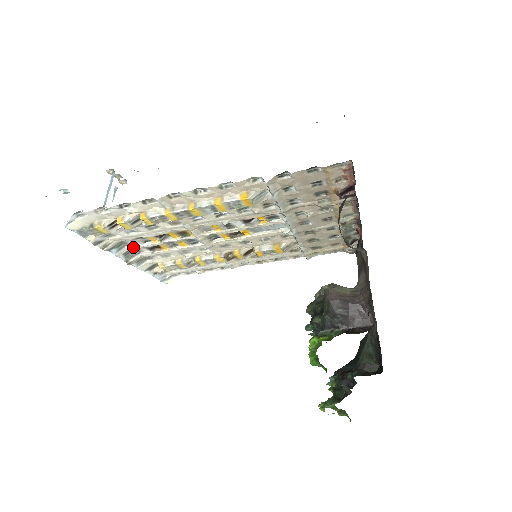
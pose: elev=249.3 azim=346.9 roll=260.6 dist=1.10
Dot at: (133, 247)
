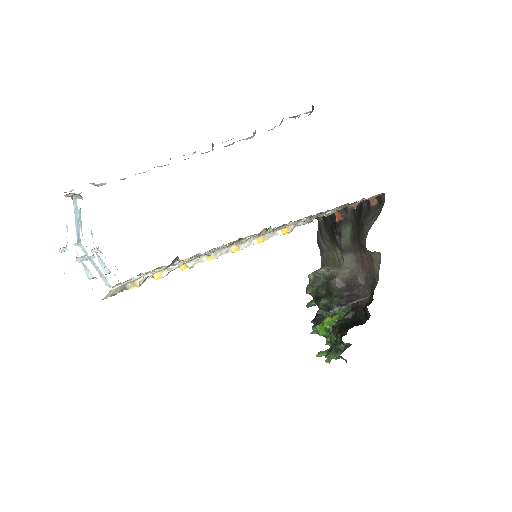
Dot at: occluded
